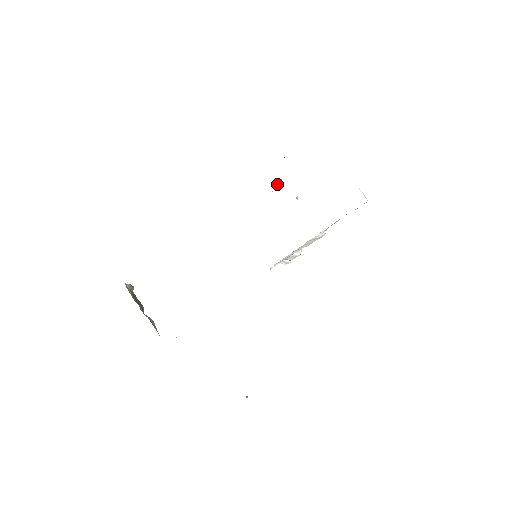
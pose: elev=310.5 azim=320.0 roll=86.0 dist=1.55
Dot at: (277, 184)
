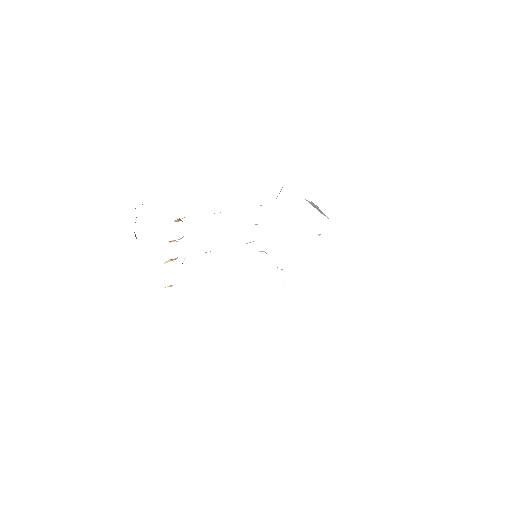
Dot at: occluded
